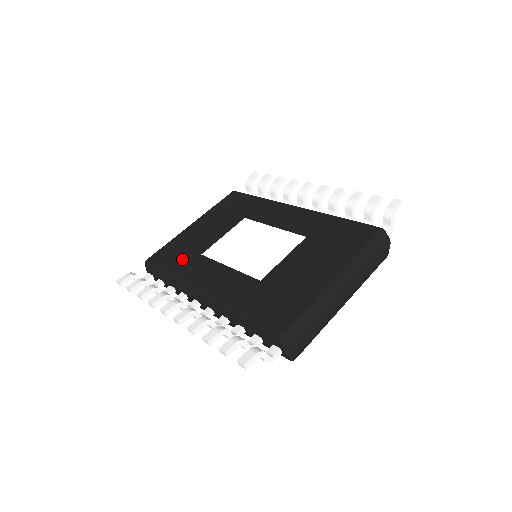
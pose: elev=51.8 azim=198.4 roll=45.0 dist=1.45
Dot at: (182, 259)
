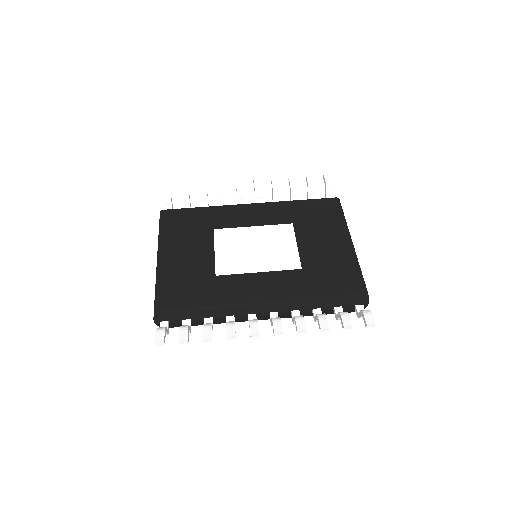
Dot at: (200, 289)
